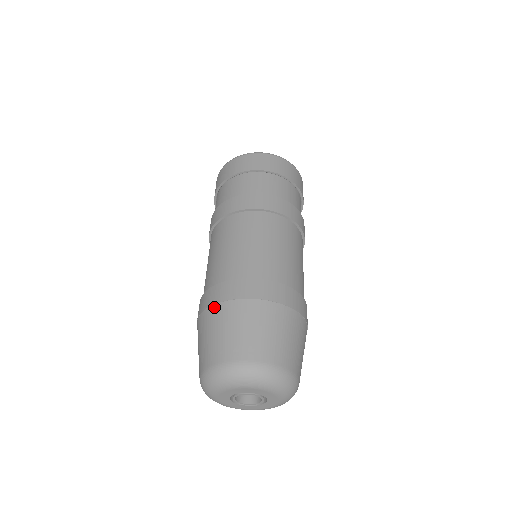
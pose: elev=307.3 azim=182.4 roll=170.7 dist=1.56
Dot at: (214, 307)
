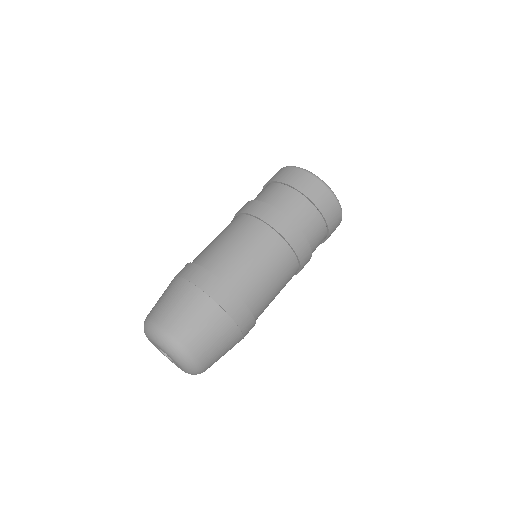
Dot at: (213, 302)
